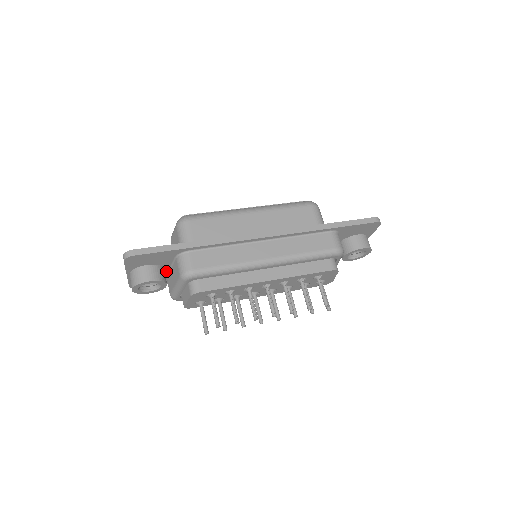
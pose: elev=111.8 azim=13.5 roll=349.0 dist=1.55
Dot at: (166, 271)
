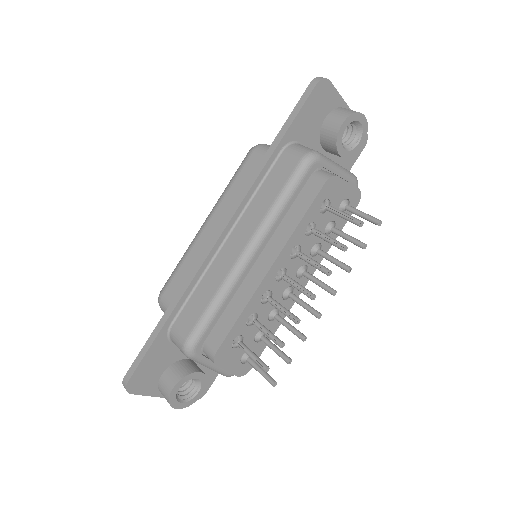
Dot at: occluded
